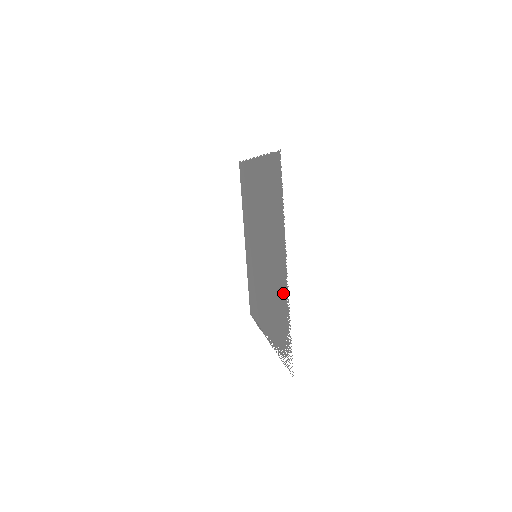
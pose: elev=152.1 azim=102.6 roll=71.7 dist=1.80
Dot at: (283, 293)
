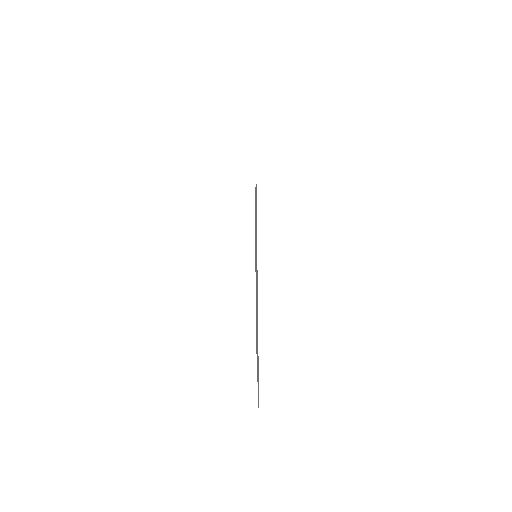
Dot at: occluded
